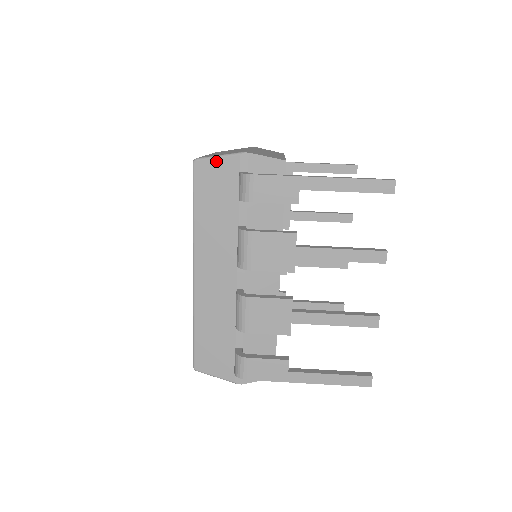
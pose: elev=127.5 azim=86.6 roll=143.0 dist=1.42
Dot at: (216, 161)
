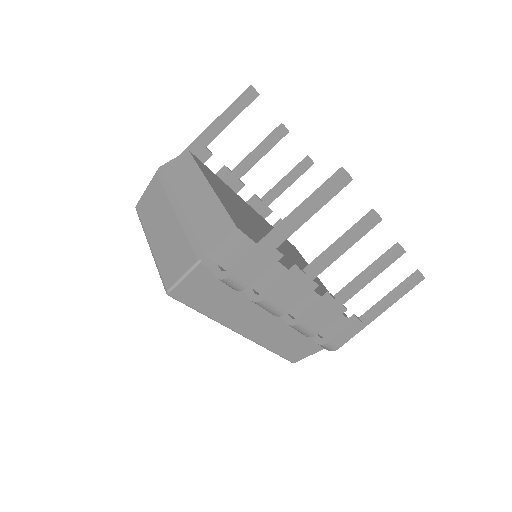
Dot at: (185, 281)
